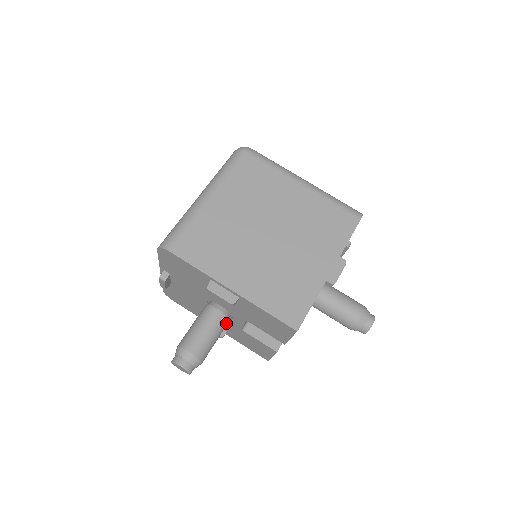
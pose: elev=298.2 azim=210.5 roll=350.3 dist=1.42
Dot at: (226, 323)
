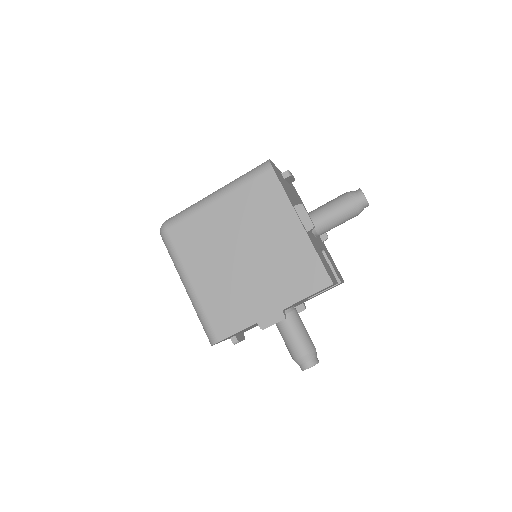
Dot at: (296, 314)
